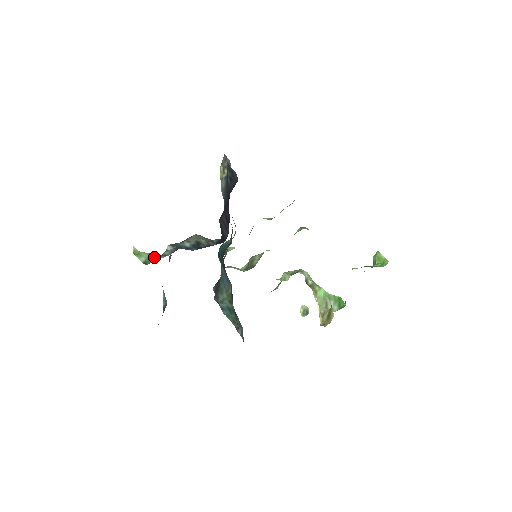
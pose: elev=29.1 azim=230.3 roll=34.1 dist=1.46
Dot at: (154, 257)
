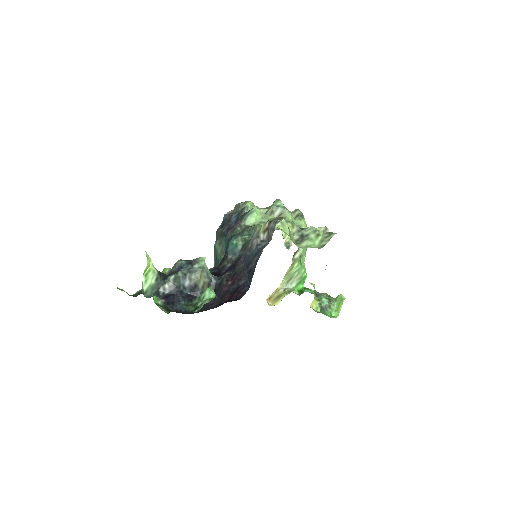
Dot at: (156, 285)
